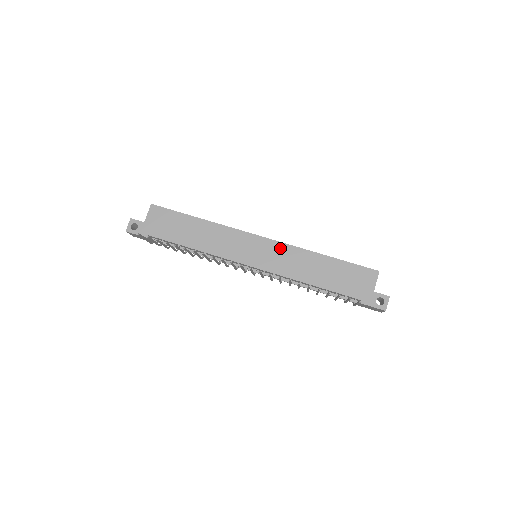
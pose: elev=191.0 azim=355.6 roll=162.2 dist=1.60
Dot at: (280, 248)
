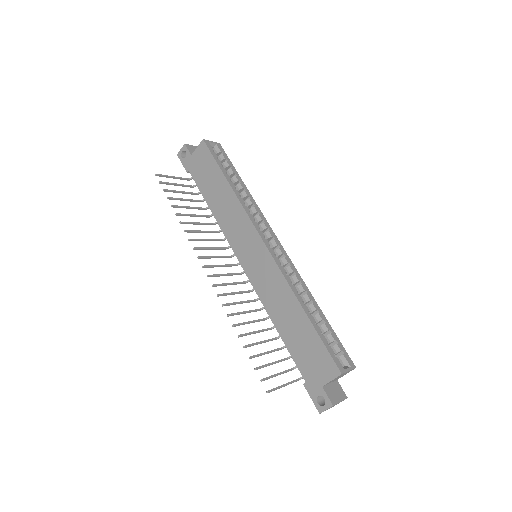
Dot at: (272, 268)
